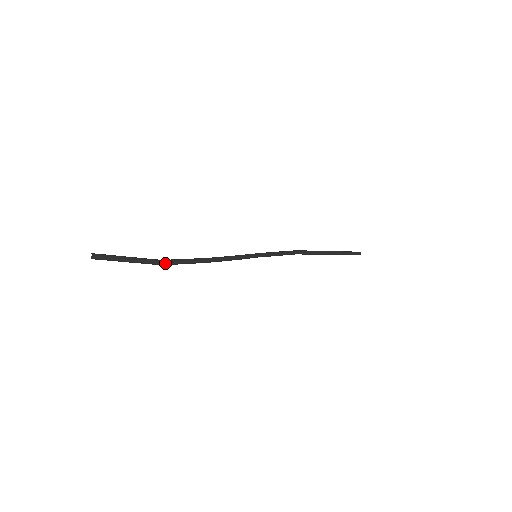
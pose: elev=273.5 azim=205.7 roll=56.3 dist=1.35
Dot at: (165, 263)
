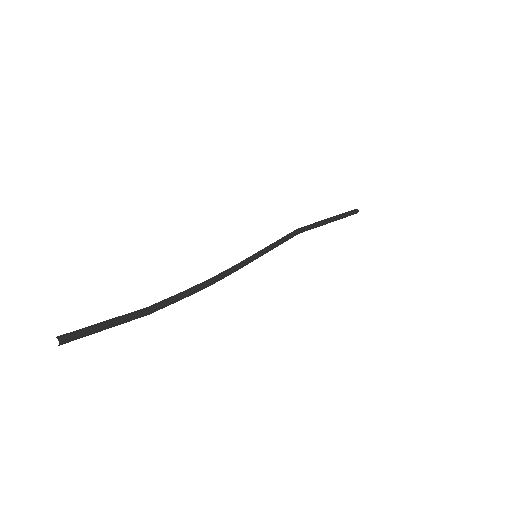
Dot at: (152, 312)
